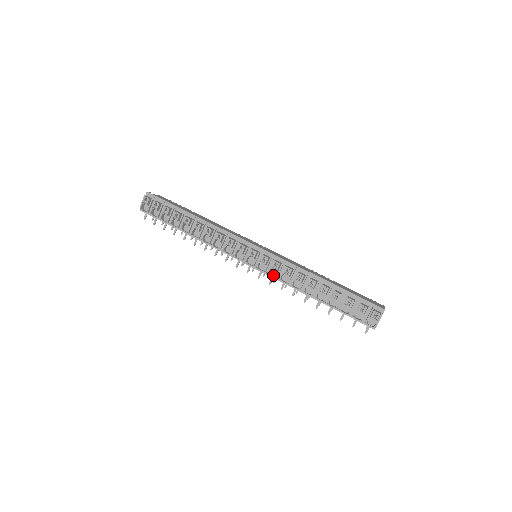
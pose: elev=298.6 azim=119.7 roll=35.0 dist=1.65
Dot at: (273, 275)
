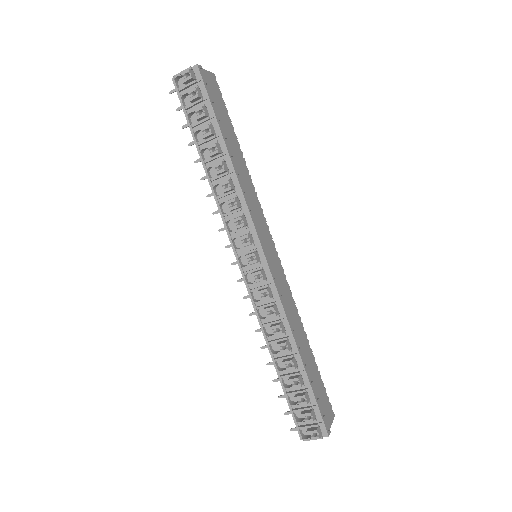
Dot at: (254, 296)
